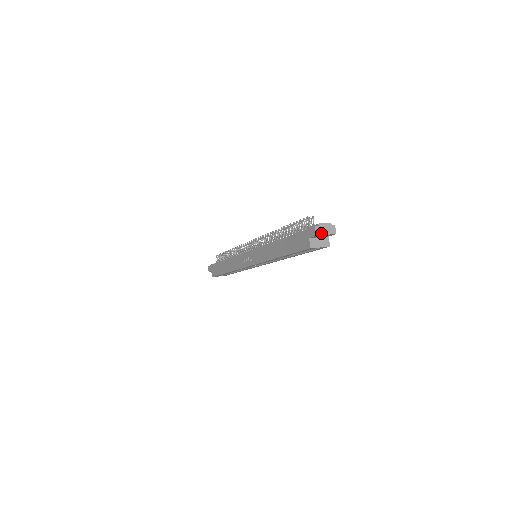
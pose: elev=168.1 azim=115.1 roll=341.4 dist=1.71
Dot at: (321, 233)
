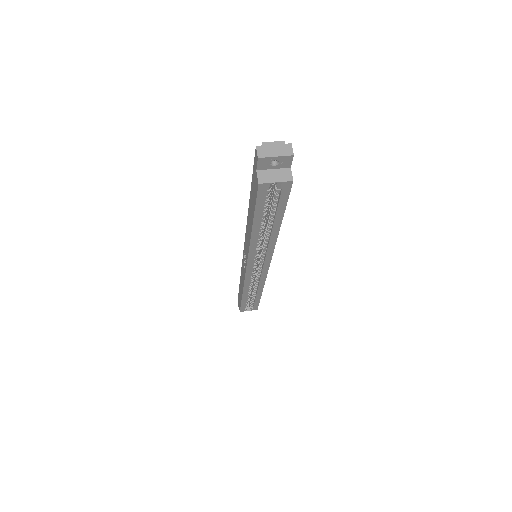
Dot at: (266, 155)
